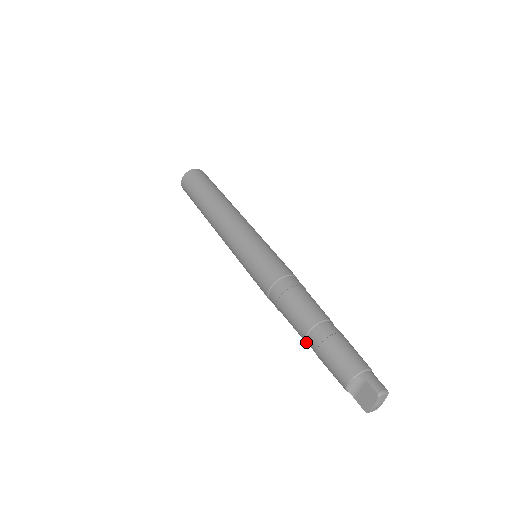
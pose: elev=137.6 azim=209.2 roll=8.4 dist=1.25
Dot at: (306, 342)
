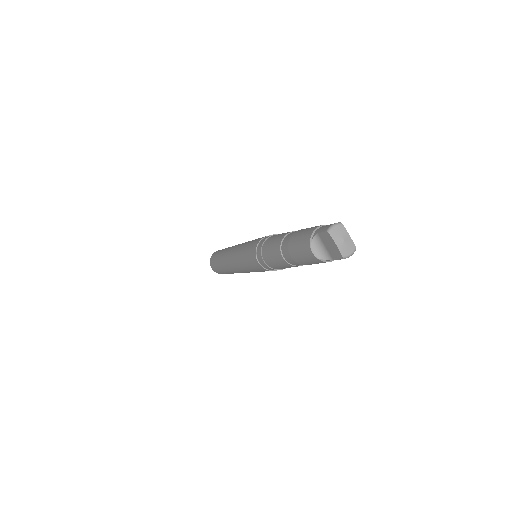
Dot at: (293, 266)
